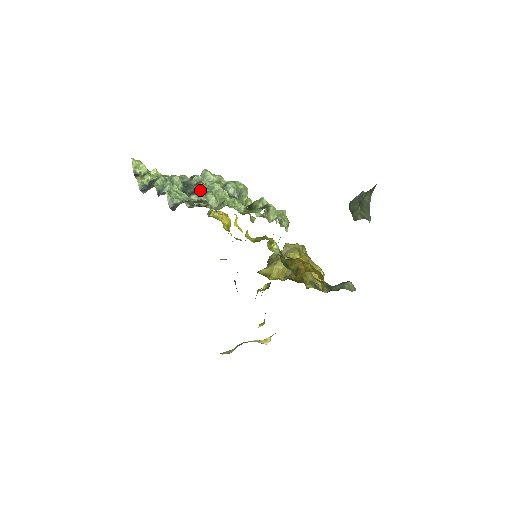
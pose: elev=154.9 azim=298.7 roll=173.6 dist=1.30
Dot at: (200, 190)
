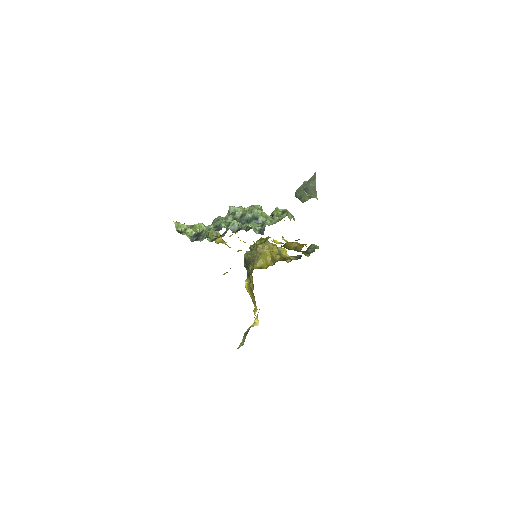
Dot at: (251, 218)
